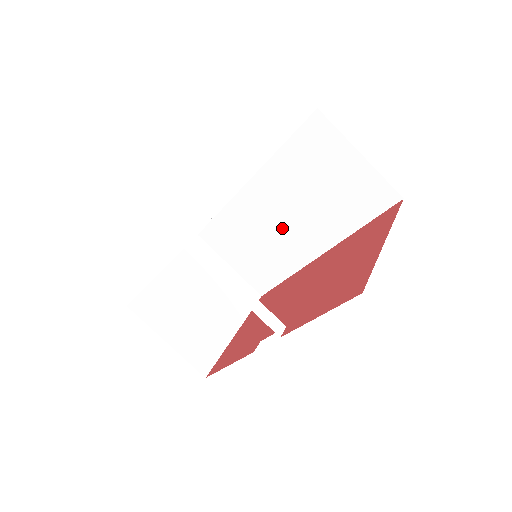
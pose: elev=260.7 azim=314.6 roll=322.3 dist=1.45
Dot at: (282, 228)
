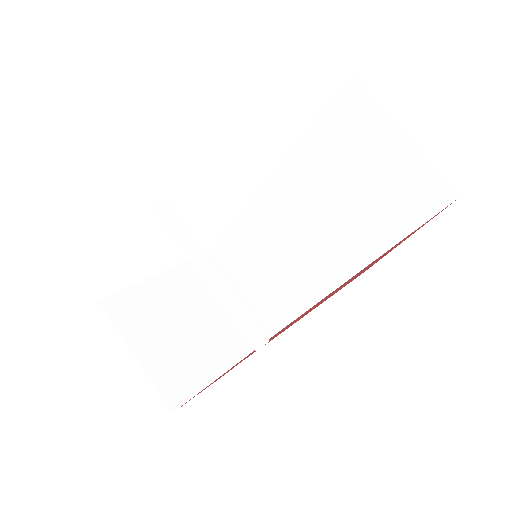
Dot at: (303, 241)
